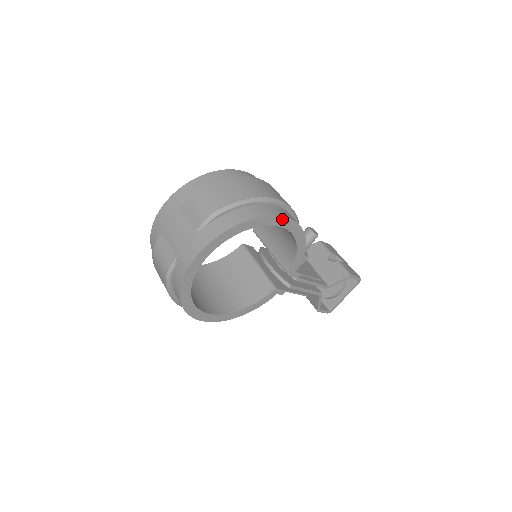
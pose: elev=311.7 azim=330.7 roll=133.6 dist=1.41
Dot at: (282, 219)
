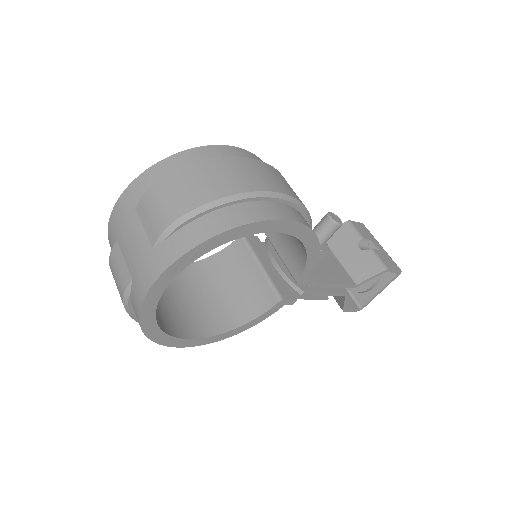
Dot at: (279, 223)
